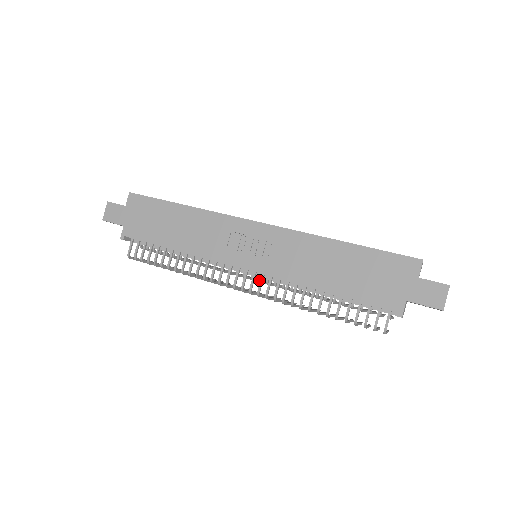
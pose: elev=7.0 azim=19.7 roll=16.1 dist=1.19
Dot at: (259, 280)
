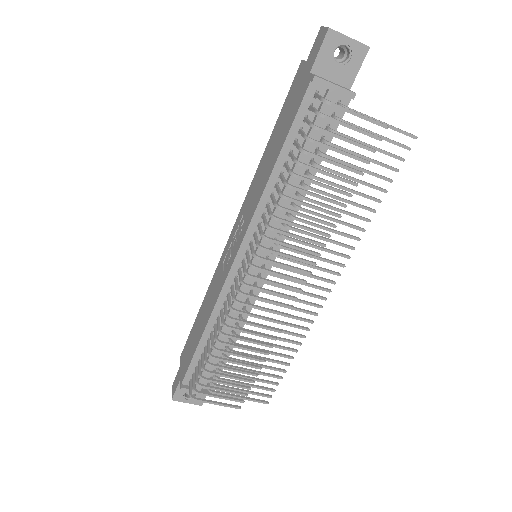
Dot at: (268, 263)
